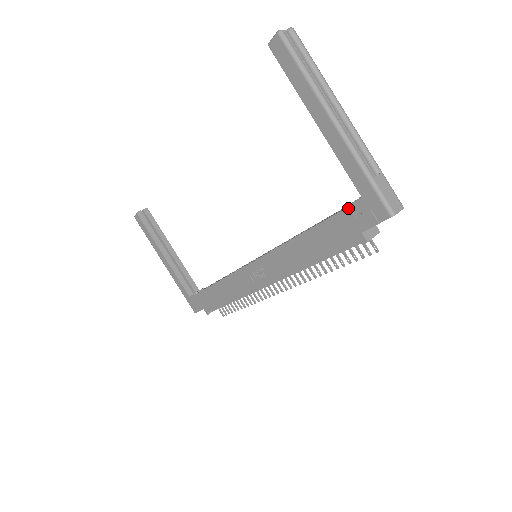
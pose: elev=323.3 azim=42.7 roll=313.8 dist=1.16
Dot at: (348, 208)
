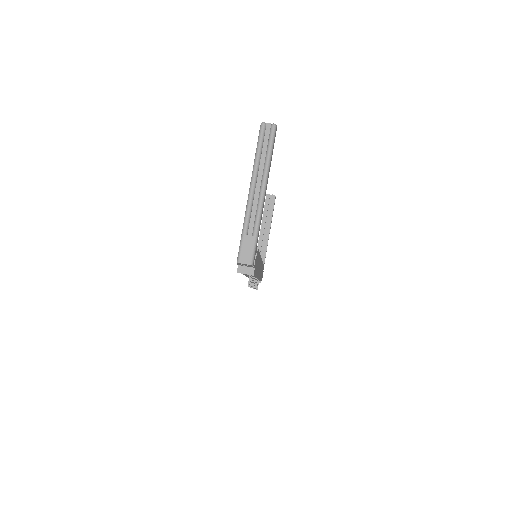
Dot at: occluded
